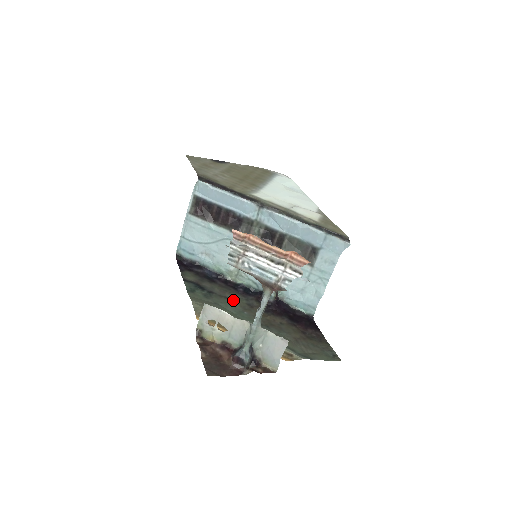
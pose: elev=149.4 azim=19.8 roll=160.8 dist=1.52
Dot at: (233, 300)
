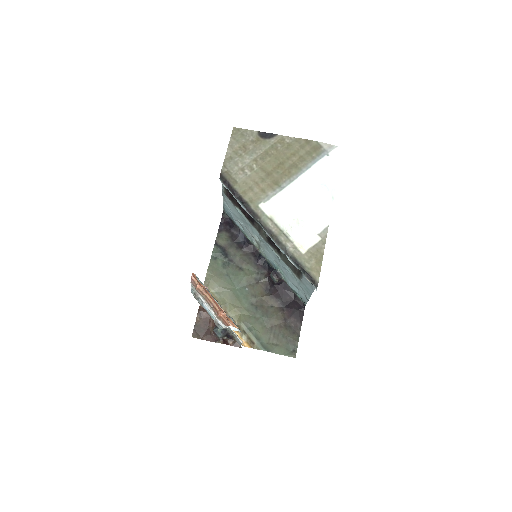
Dot at: (244, 273)
